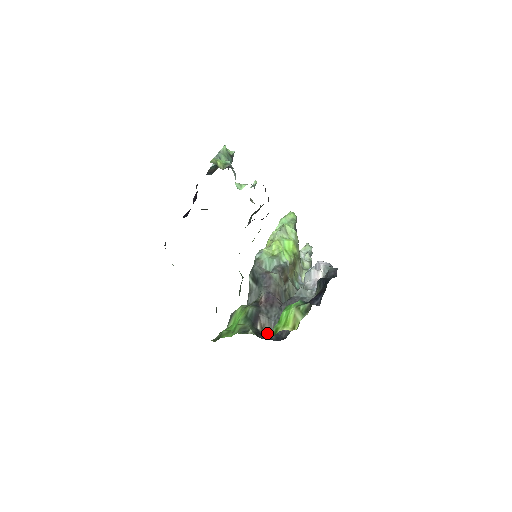
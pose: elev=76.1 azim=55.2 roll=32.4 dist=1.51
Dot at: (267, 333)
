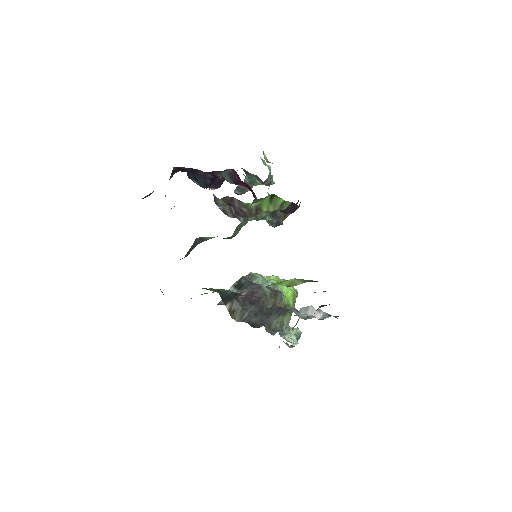
Dot at: (234, 319)
